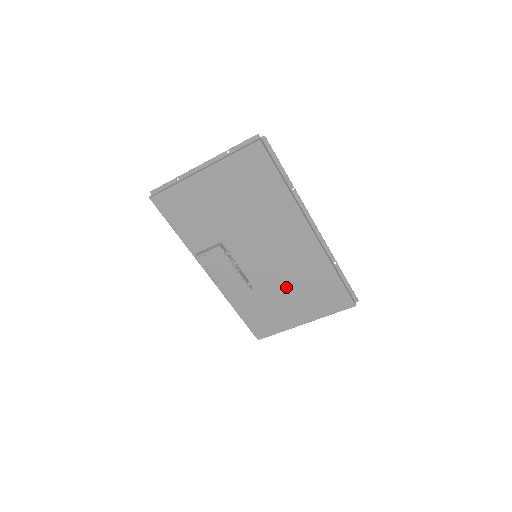
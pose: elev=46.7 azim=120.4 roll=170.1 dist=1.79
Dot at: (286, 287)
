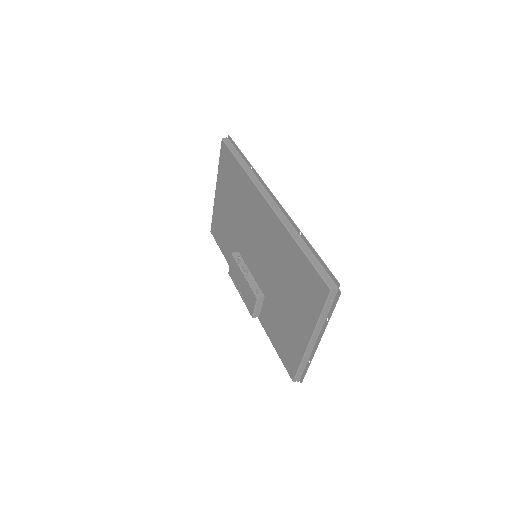
Dot at: (280, 286)
